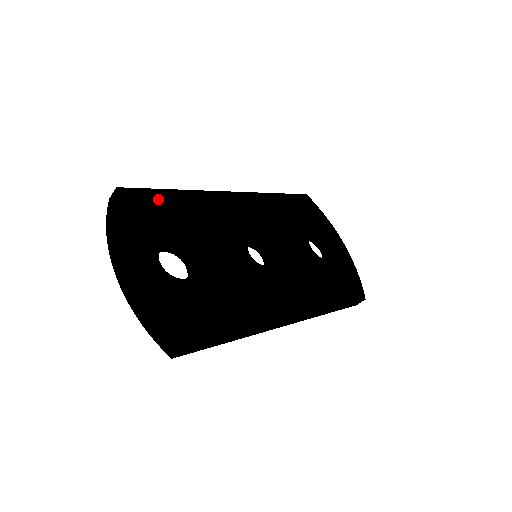
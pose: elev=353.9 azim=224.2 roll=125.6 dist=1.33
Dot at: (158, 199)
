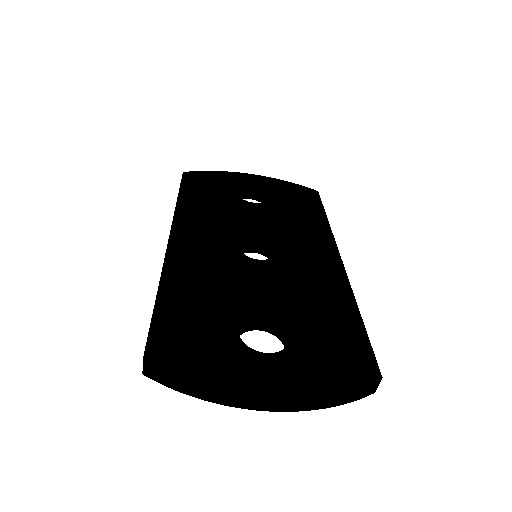
Dot at: (170, 317)
